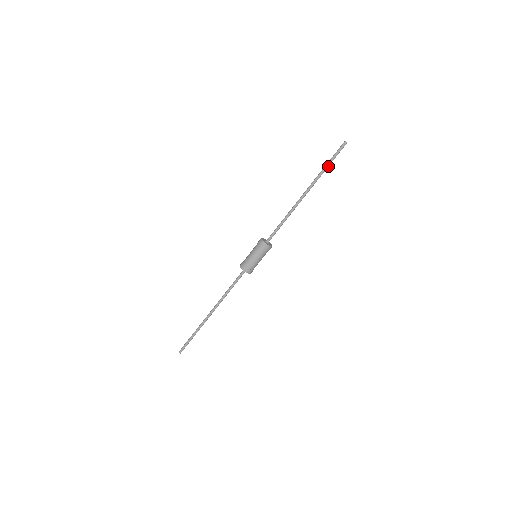
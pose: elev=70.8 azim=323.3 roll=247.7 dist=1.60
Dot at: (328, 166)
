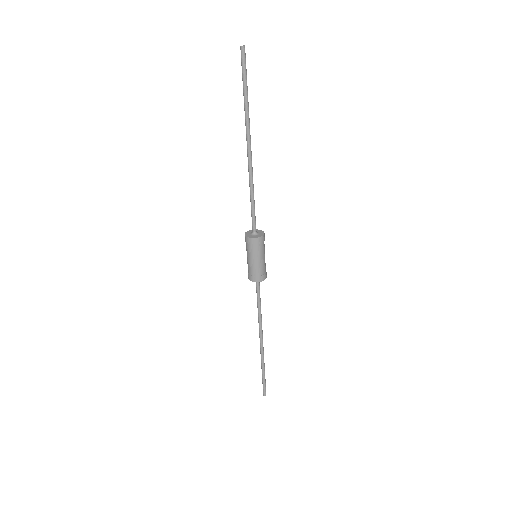
Dot at: (247, 94)
